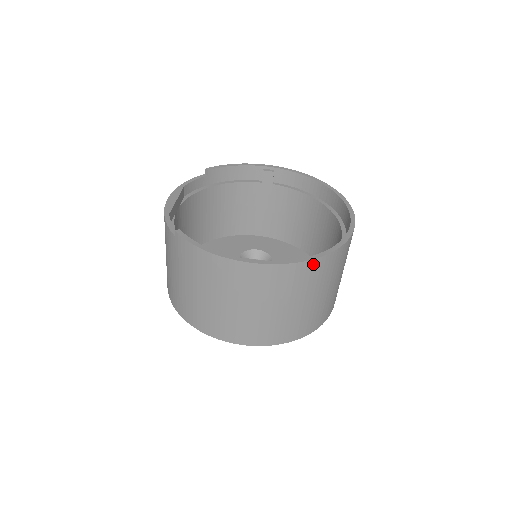
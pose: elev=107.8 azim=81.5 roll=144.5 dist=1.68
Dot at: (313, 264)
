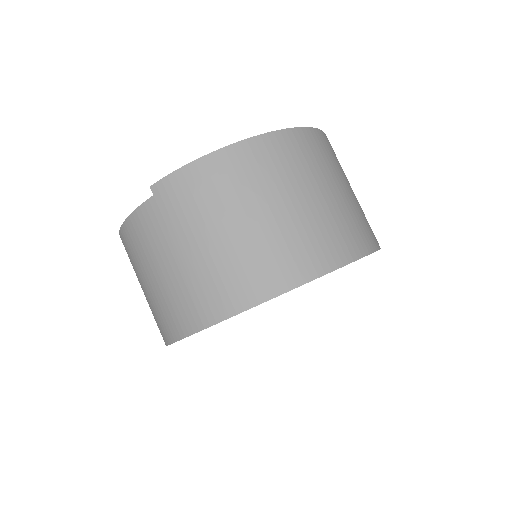
Dot at: (316, 135)
